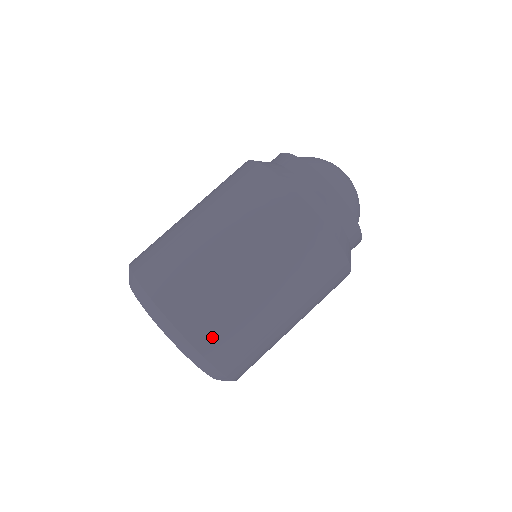
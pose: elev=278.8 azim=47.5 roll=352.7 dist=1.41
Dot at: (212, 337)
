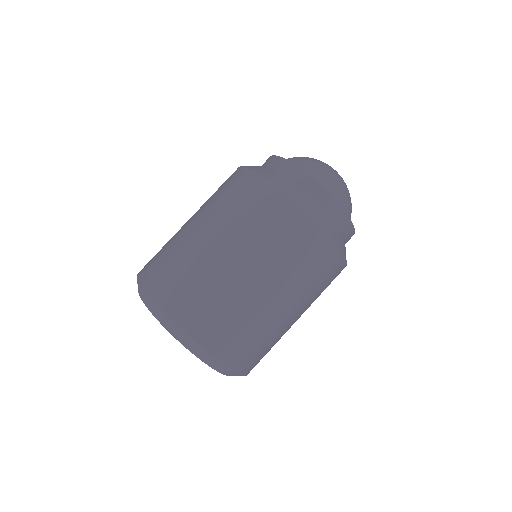
Dot at: (194, 315)
